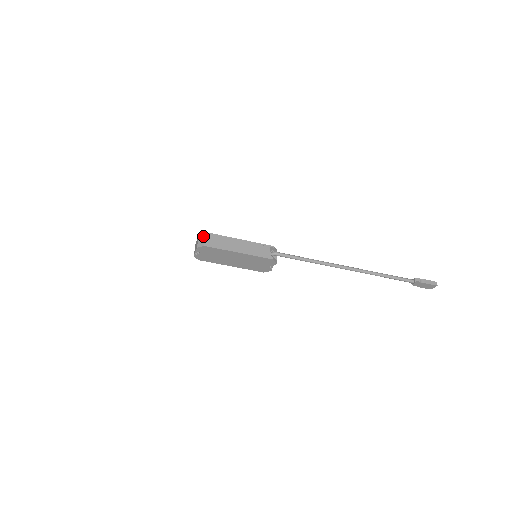
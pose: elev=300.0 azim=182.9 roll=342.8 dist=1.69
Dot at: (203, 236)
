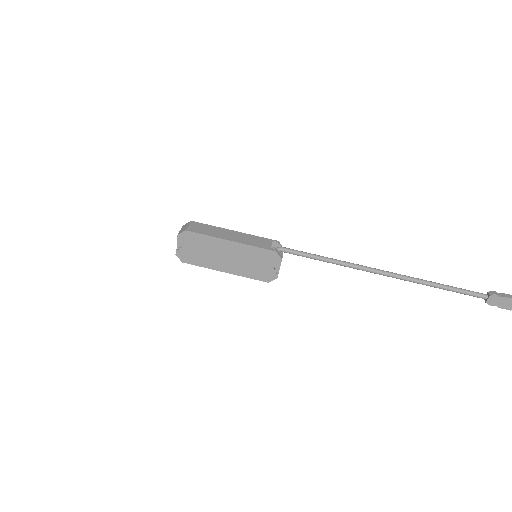
Dot at: (187, 224)
